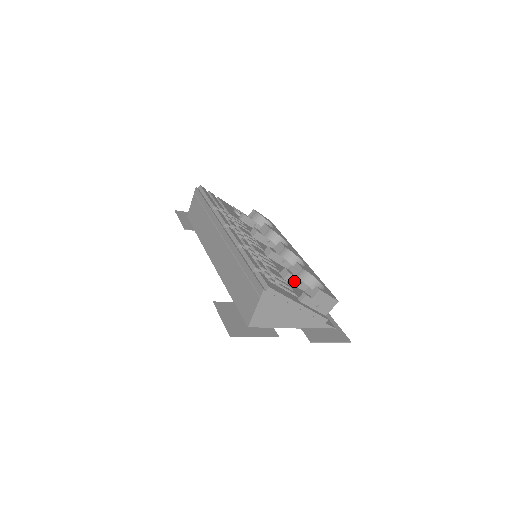
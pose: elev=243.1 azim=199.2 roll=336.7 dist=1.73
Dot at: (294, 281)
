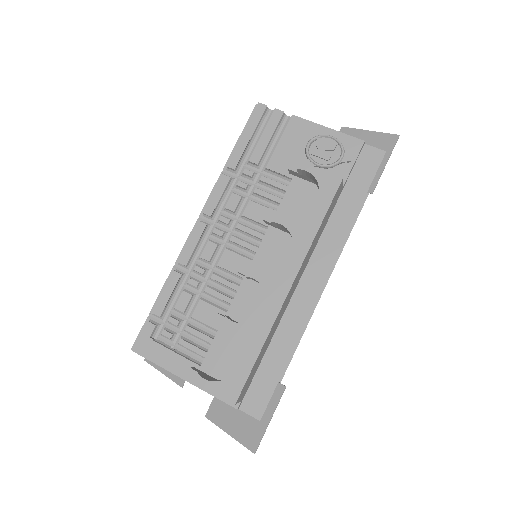
Dot at: occluded
